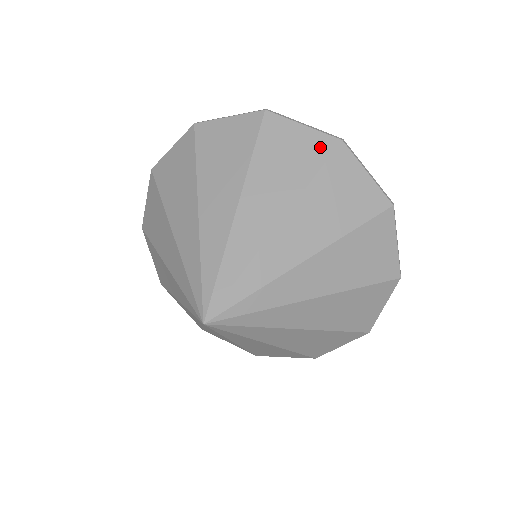
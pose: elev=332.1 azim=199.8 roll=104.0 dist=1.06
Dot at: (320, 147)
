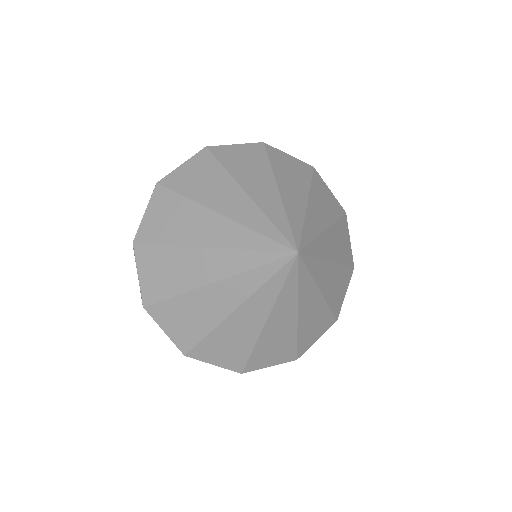
Dot at: (305, 168)
